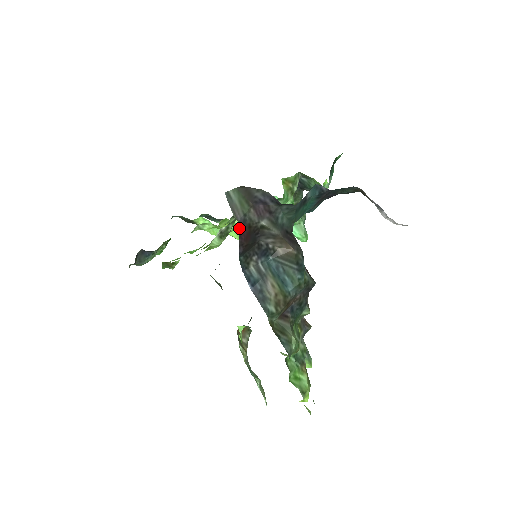
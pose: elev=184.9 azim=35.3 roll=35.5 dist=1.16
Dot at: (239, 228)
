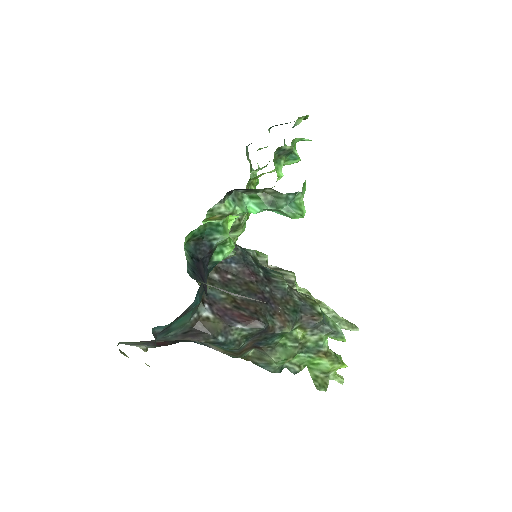
Dot at: (152, 345)
